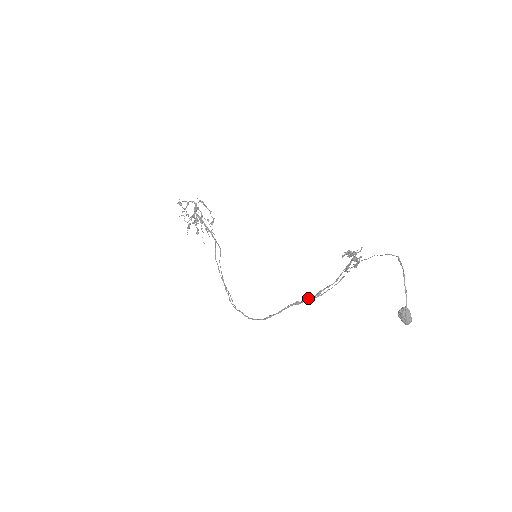
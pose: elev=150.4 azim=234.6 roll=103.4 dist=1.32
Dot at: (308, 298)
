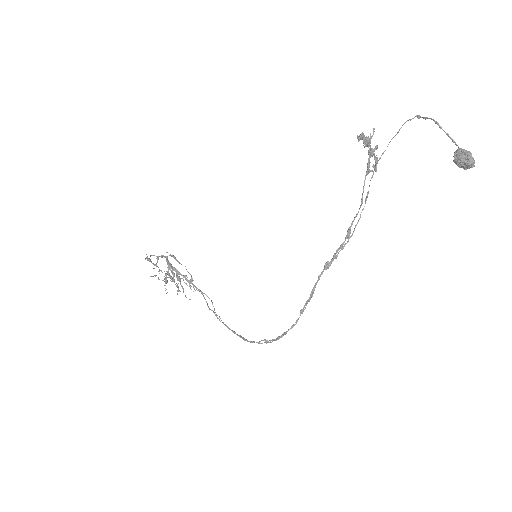
Dot at: (338, 248)
